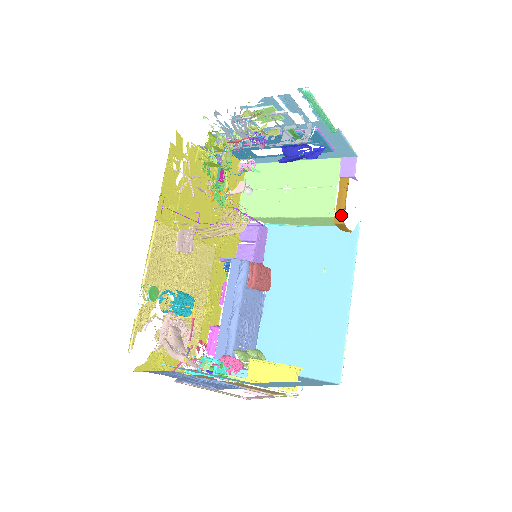
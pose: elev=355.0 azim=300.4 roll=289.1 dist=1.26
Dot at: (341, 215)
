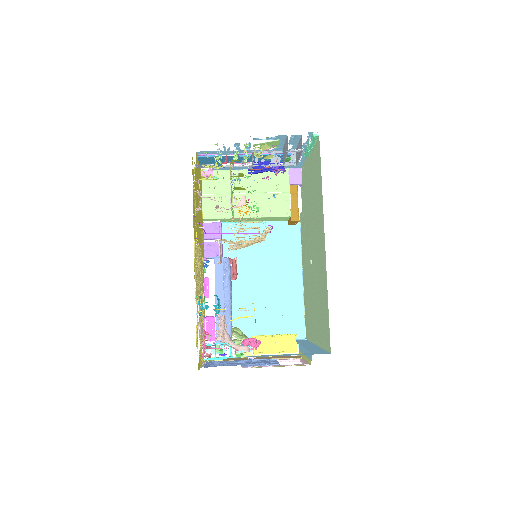
Dot at: (296, 215)
